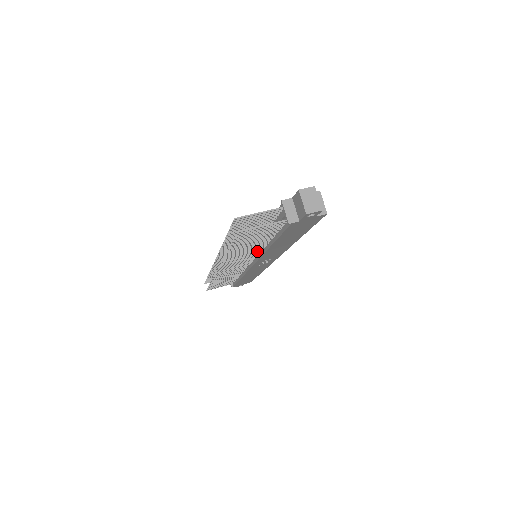
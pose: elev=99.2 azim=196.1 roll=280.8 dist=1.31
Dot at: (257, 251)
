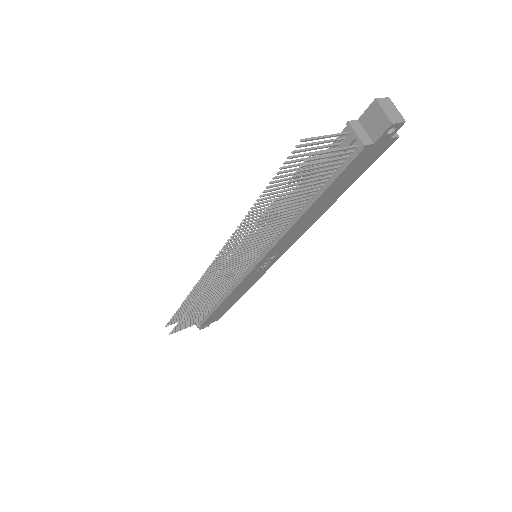
Dot at: (277, 231)
